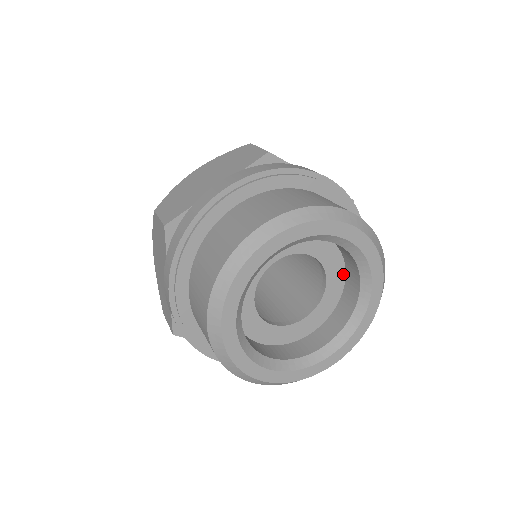
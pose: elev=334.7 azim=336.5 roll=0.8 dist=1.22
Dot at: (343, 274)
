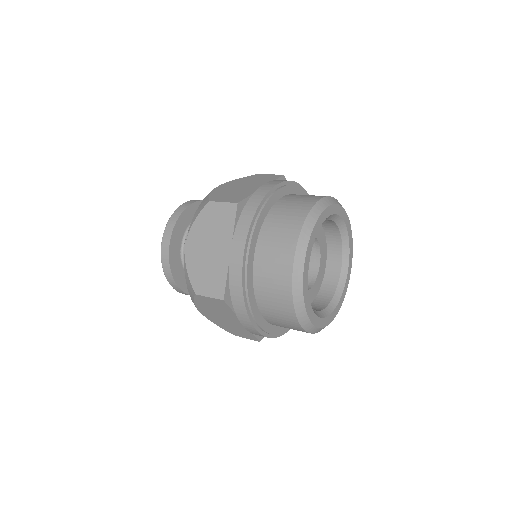
Dot at: (325, 261)
